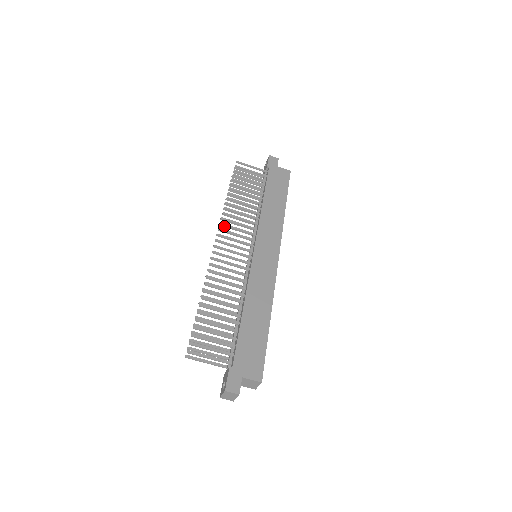
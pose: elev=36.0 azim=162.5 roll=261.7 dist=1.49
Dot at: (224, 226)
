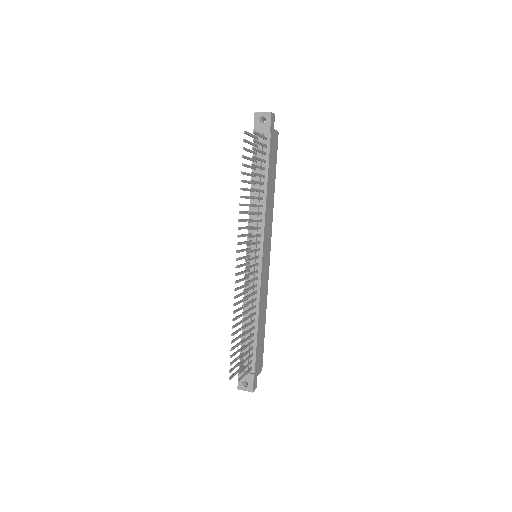
Dot at: (240, 229)
